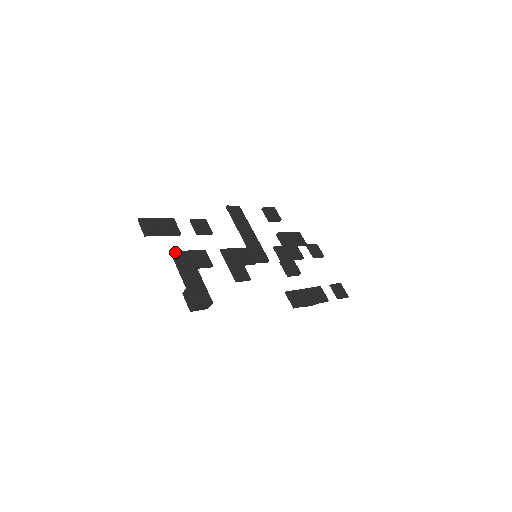
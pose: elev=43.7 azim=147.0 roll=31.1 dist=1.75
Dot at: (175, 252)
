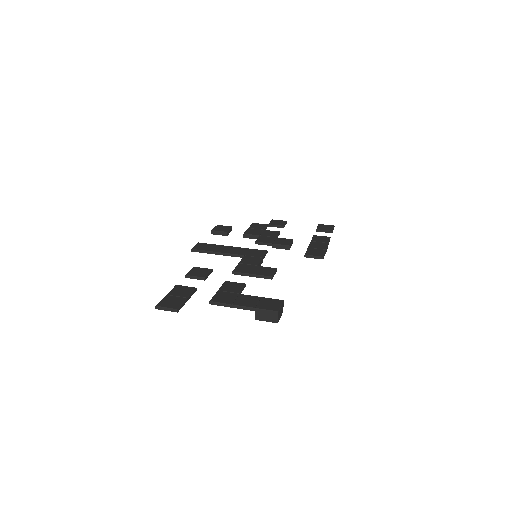
Dot at: (212, 300)
